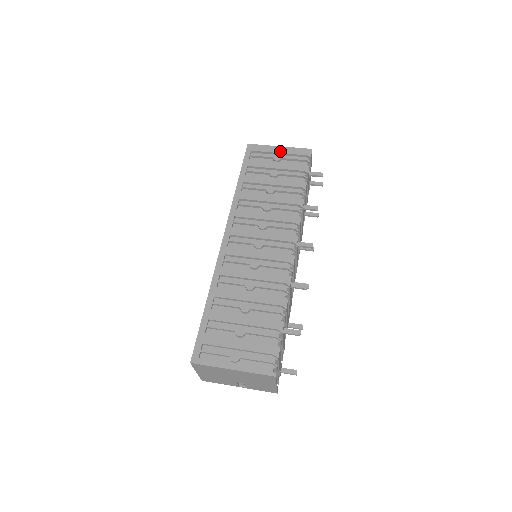
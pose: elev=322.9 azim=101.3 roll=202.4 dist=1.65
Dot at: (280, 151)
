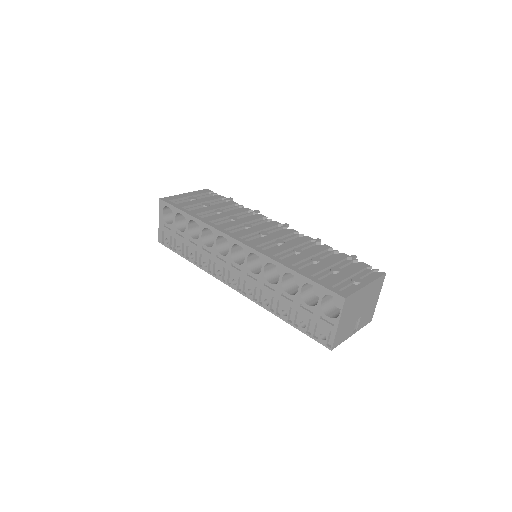
Dot at: (189, 195)
